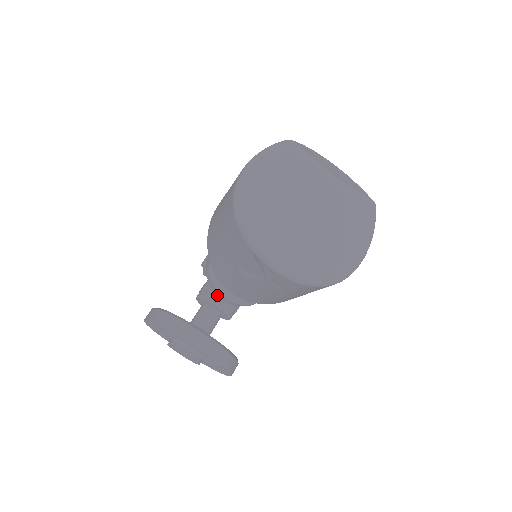
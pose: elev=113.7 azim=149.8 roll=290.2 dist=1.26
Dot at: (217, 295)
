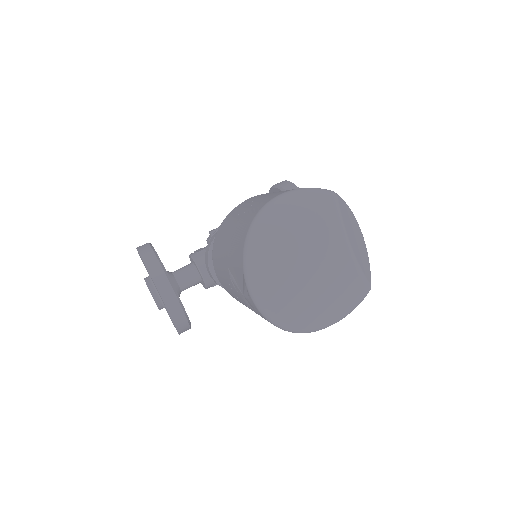
Dot at: (206, 266)
